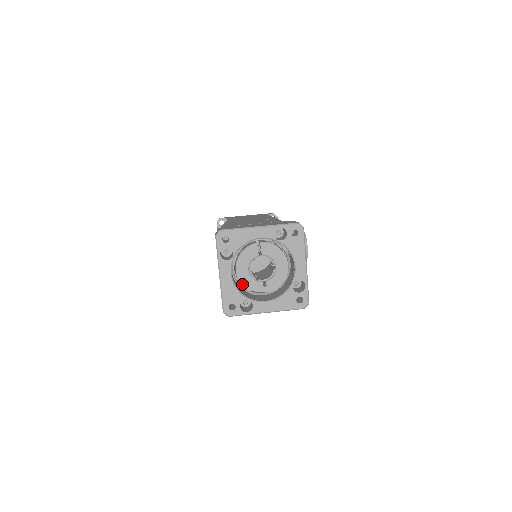
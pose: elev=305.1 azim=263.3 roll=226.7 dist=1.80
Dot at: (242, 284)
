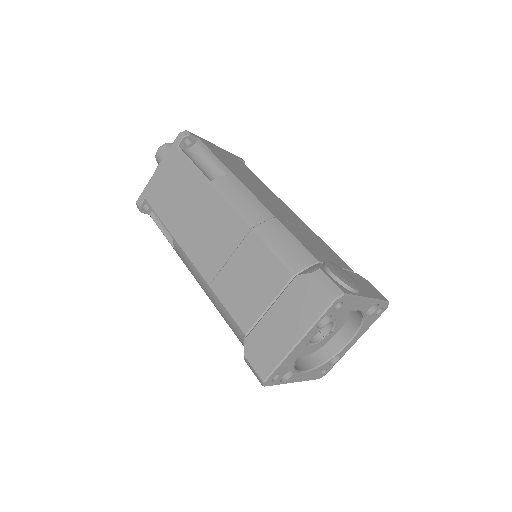
Dot at: (312, 352)
